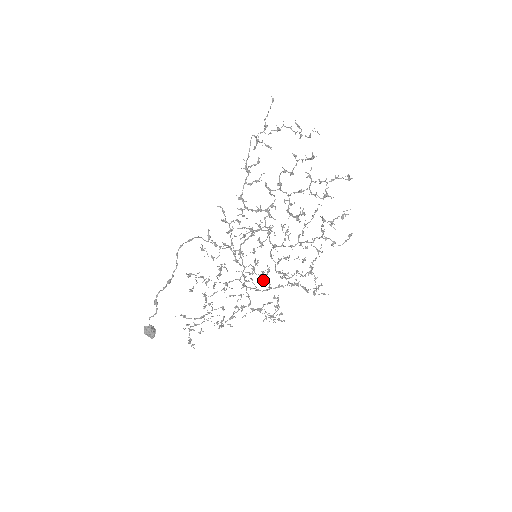
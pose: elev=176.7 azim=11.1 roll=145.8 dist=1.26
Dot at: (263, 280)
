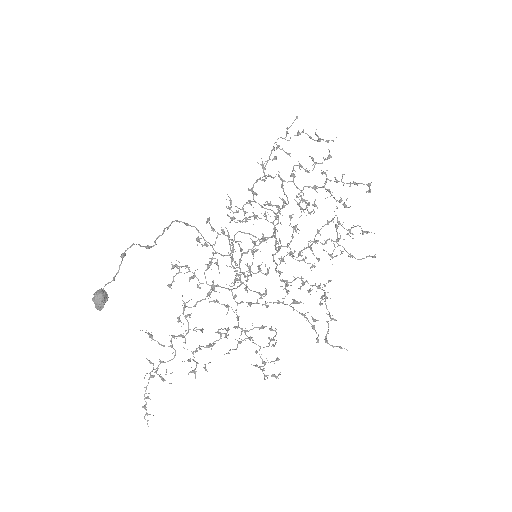
Dot at: (259, 293)
